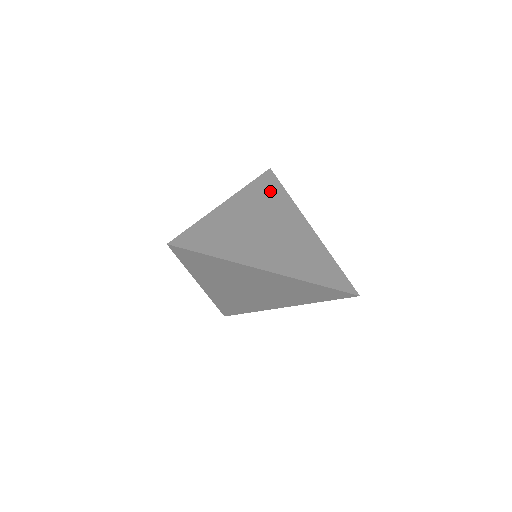
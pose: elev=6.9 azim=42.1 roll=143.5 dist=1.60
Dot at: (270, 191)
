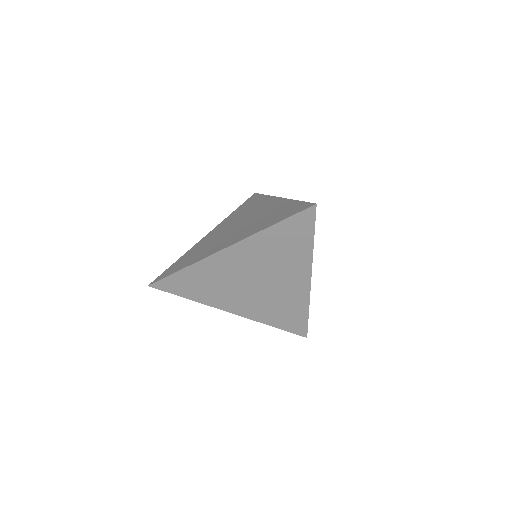
Dot at: (290, 239)
